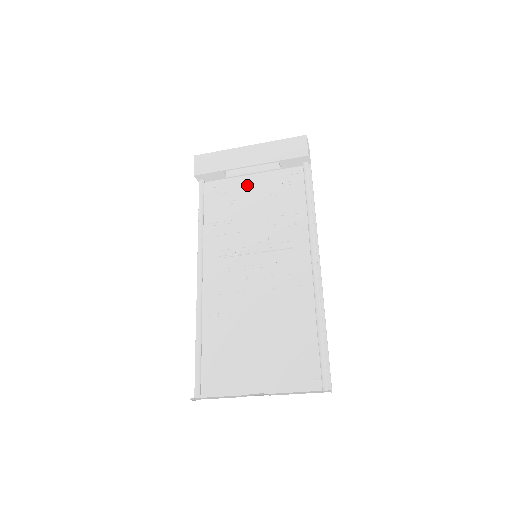
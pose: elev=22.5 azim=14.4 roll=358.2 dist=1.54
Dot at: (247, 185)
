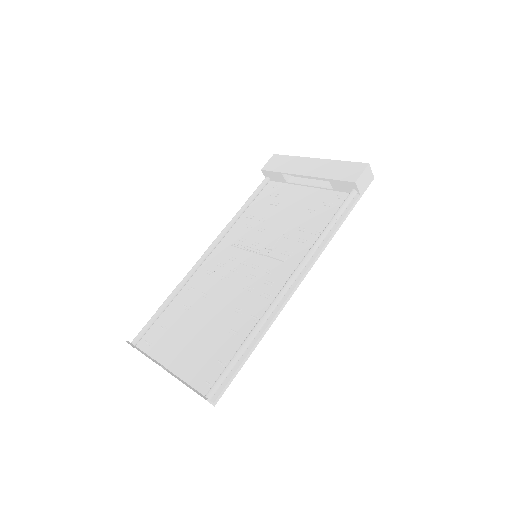
Dot at: (297, 194)
